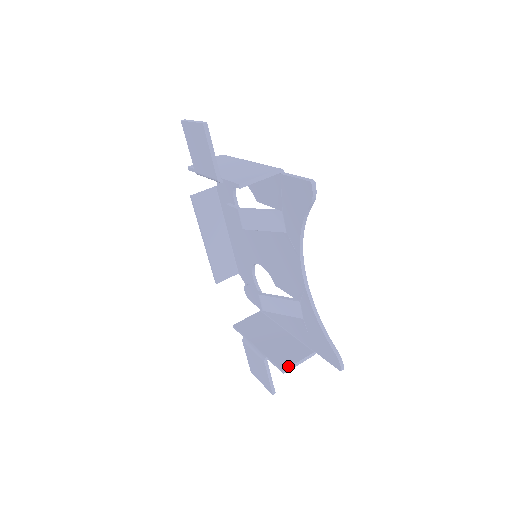
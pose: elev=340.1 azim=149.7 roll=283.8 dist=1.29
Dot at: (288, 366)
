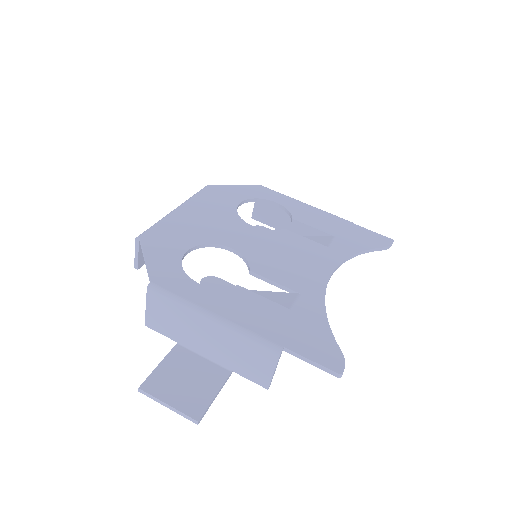
Dot at: occluded
